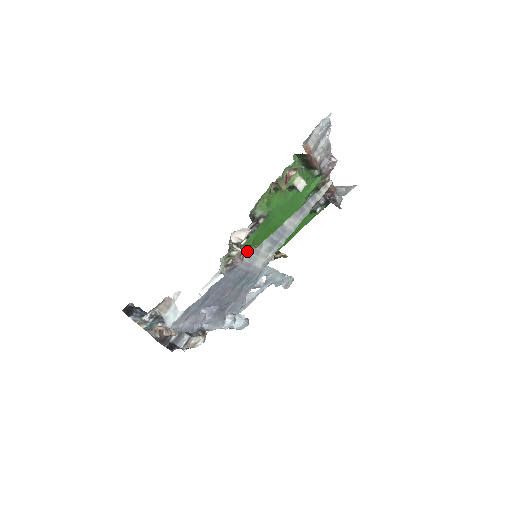
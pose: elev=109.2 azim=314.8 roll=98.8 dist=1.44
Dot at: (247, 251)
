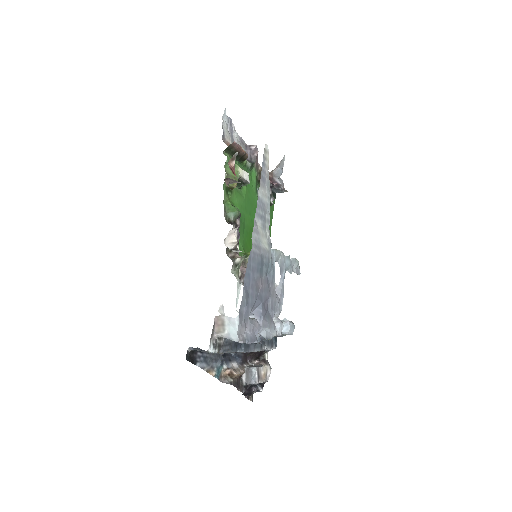
Dot at: (246, 260)
